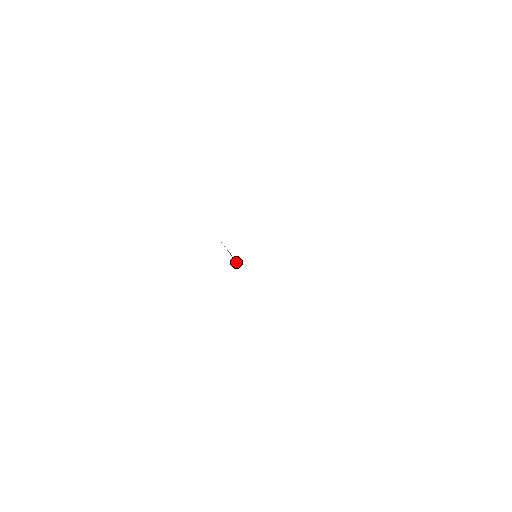
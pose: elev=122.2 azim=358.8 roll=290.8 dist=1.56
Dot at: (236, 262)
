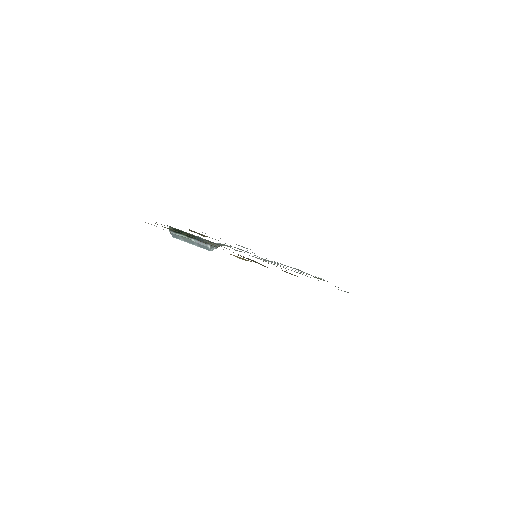
Dot at: (202, 242)
